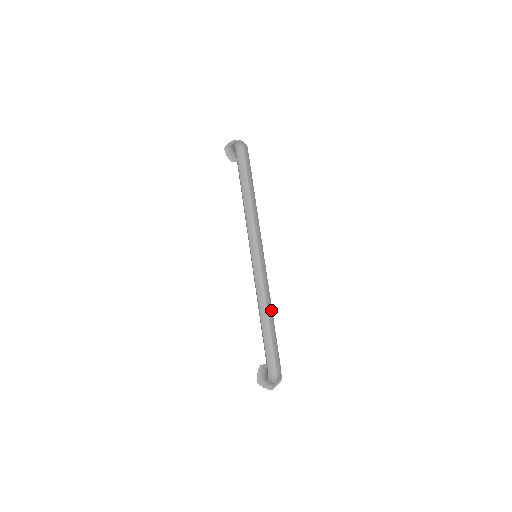
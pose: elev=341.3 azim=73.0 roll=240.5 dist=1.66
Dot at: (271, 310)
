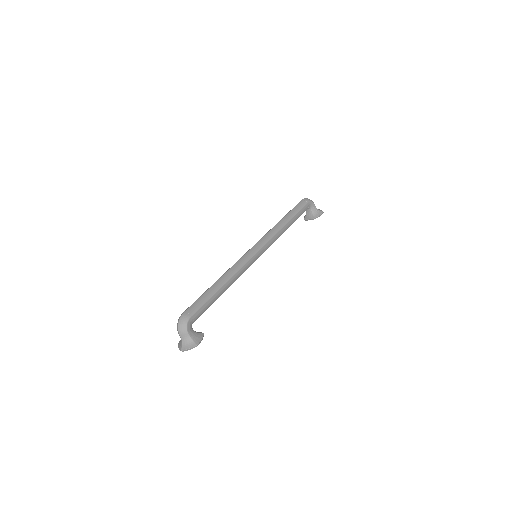
Dot at: (225, 280)
